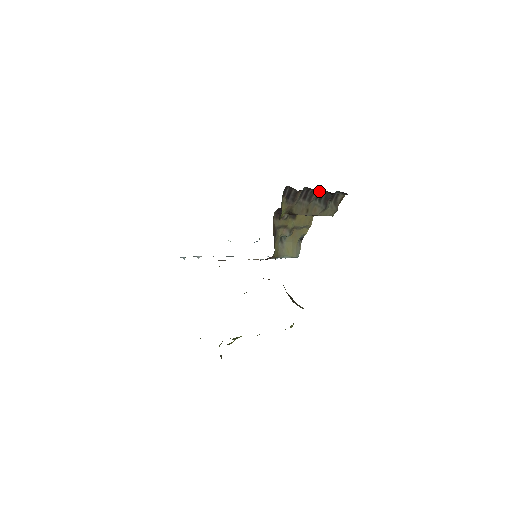
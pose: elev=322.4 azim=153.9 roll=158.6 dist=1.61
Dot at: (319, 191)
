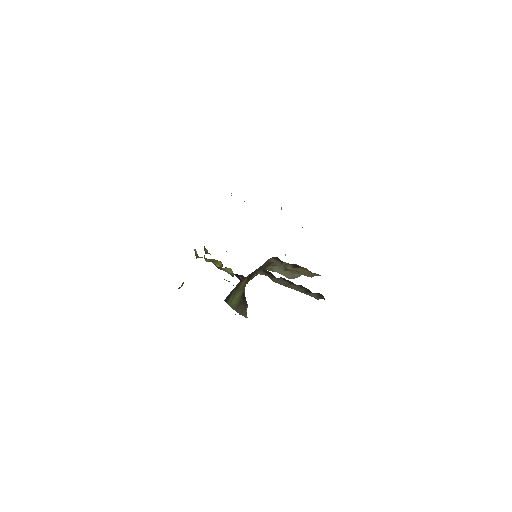
Dot at: occluded
